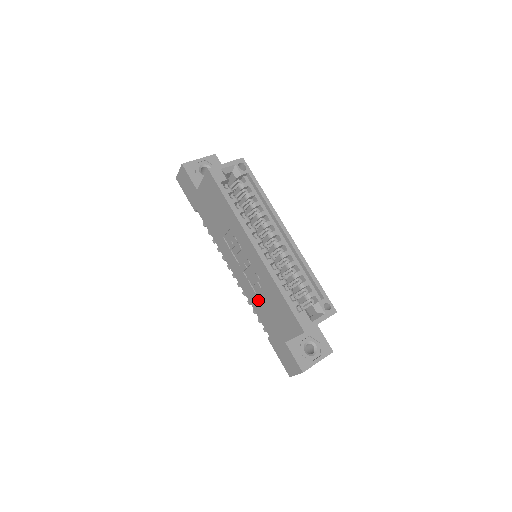
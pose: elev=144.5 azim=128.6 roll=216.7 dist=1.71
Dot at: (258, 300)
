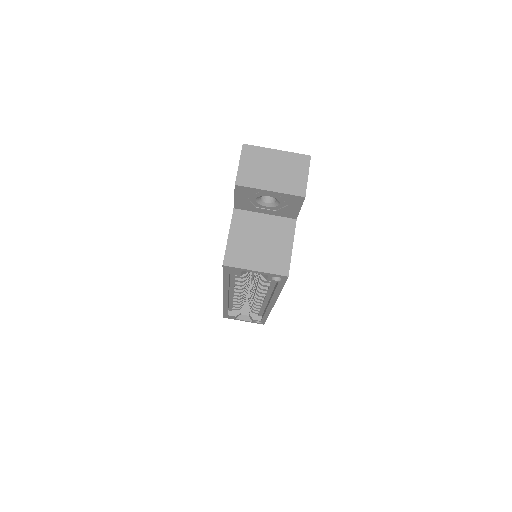
Dot at: occluded
